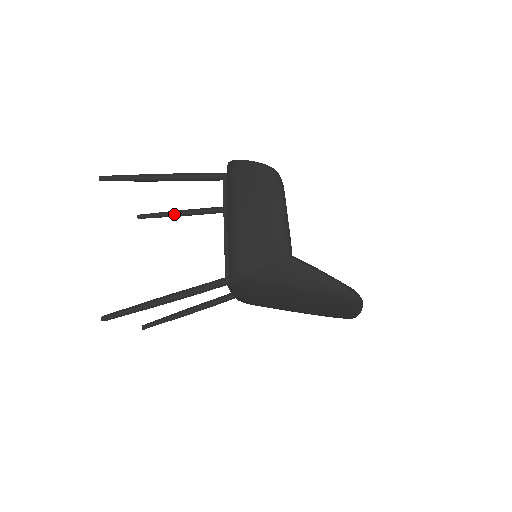
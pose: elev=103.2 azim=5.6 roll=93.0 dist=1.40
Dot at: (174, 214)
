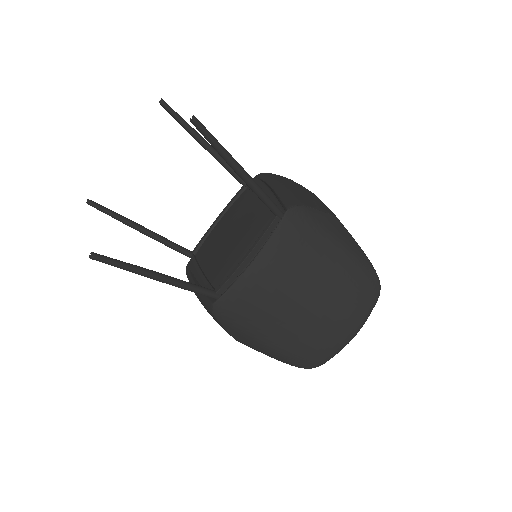
Dot at: (132, 222)
